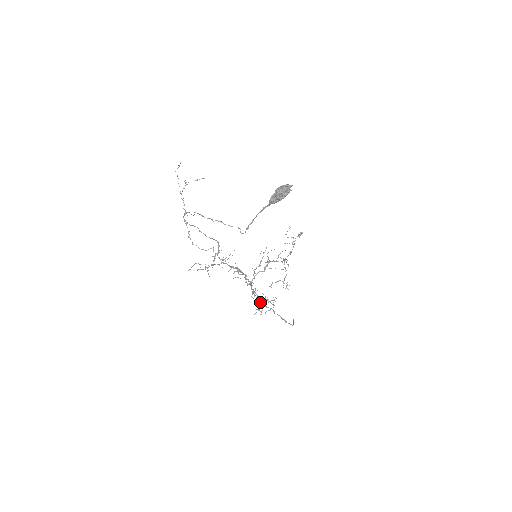
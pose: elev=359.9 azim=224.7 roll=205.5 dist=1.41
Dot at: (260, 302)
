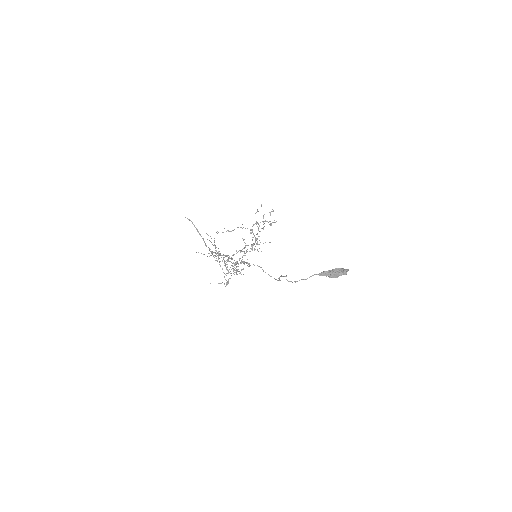
Dot at: (214, 255)
